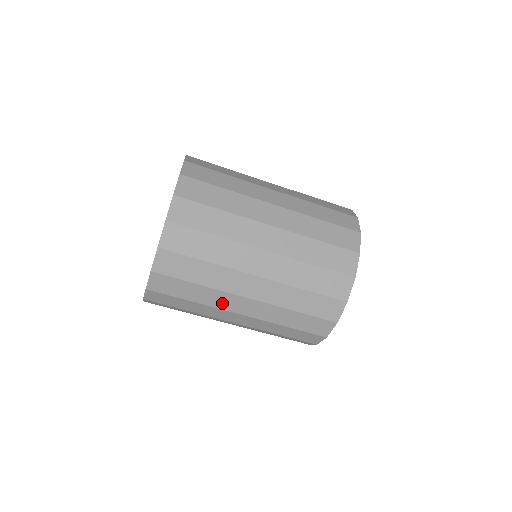
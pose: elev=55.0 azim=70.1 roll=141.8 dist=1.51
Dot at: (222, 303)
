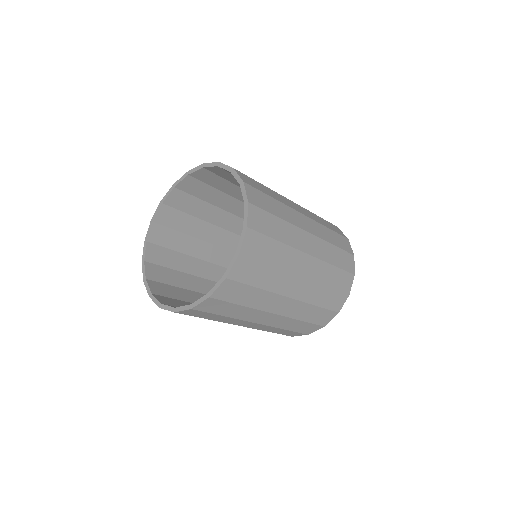
Dot at: occluded
